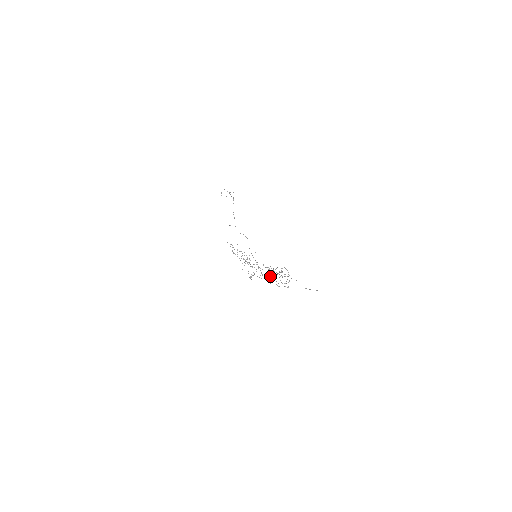
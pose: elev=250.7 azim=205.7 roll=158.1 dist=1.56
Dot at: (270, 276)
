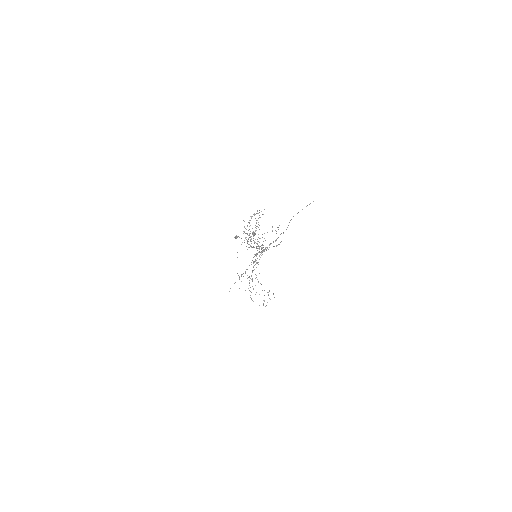
Dot at: occluded
